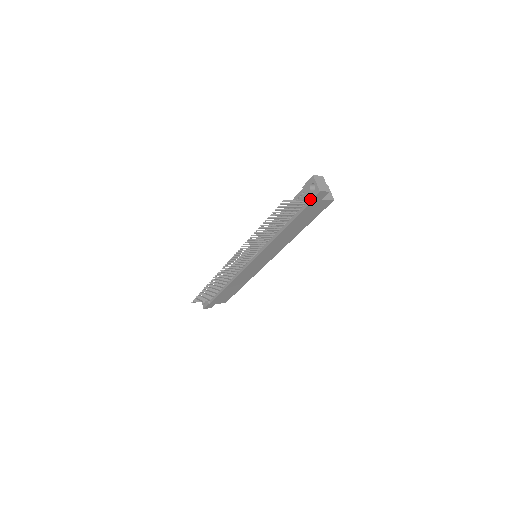
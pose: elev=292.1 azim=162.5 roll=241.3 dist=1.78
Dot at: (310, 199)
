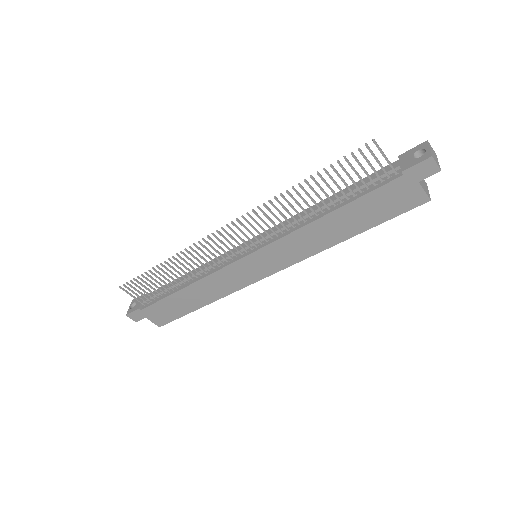
Dot at: (407, 167)
